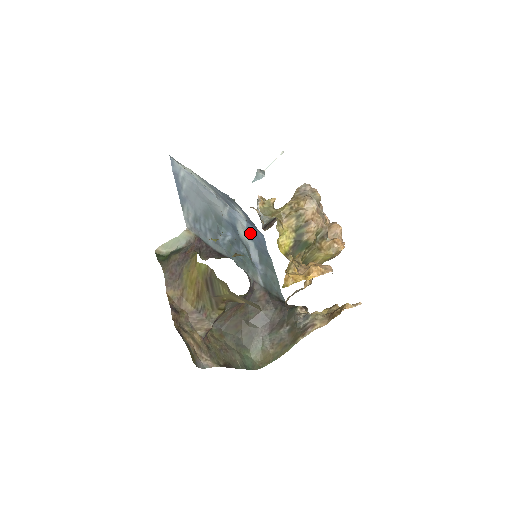
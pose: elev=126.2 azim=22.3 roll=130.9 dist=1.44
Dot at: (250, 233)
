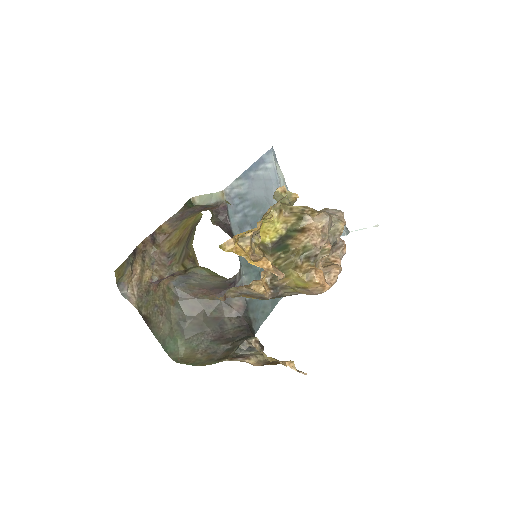
Dot at: occluded
